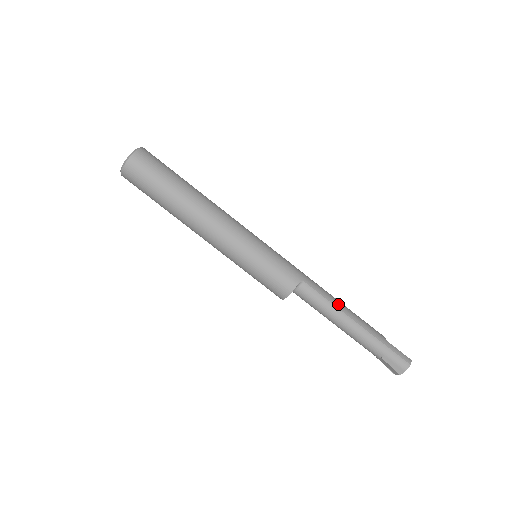
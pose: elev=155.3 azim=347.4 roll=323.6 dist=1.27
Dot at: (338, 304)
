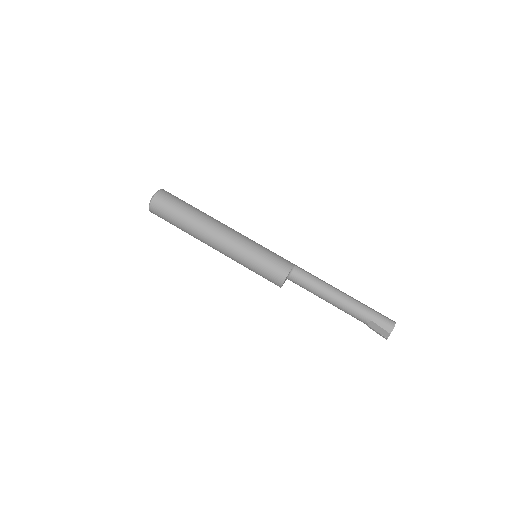
Dot at: occluded
